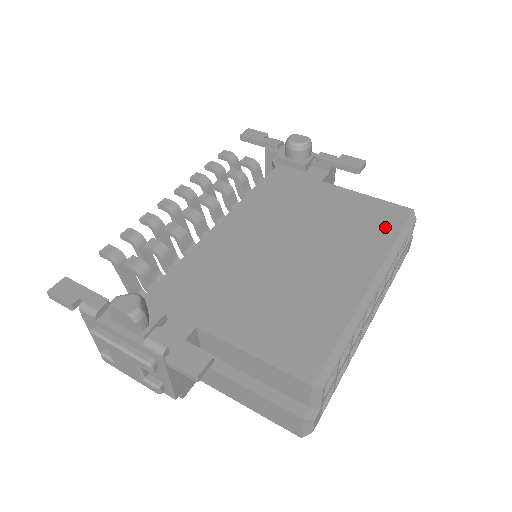
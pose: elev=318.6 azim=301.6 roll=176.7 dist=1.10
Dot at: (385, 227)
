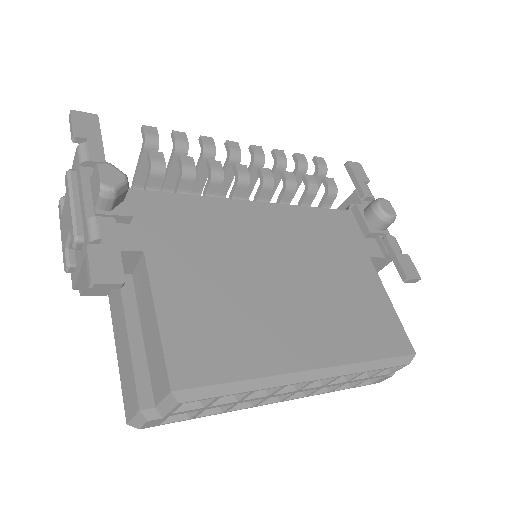
Dot at: (377, 342)
